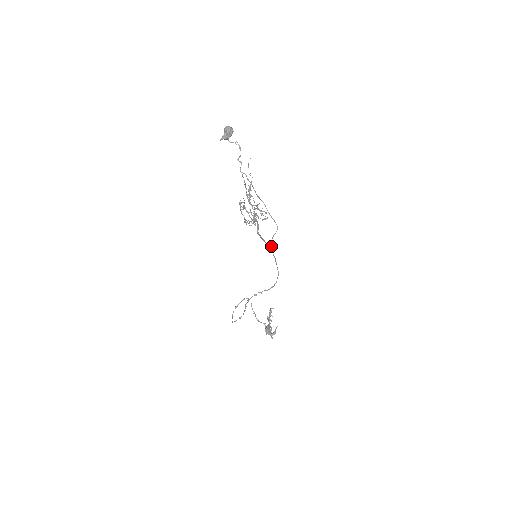
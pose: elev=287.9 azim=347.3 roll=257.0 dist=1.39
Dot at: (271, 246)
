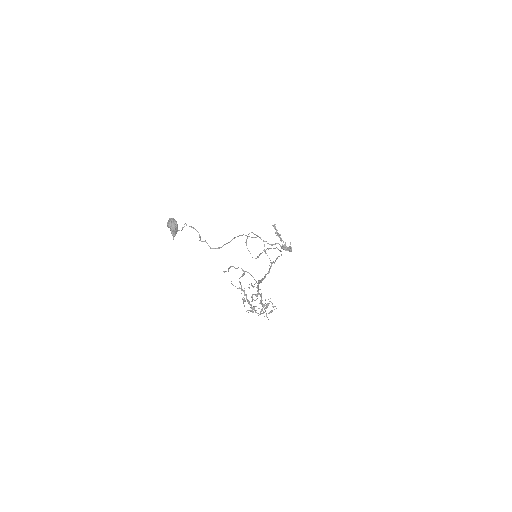
Dot at: occluded
